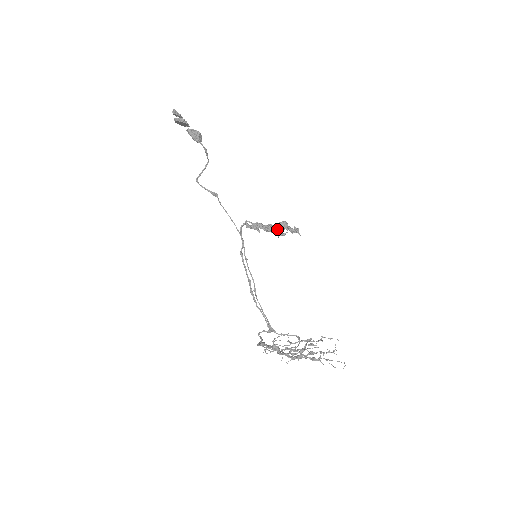
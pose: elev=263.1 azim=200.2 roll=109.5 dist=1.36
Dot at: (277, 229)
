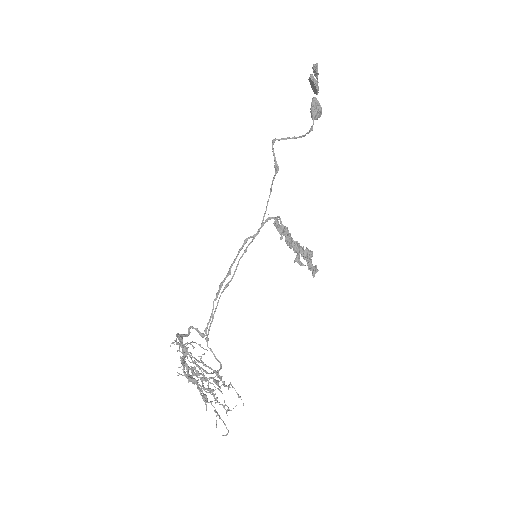
Dot at: (299, 251)
